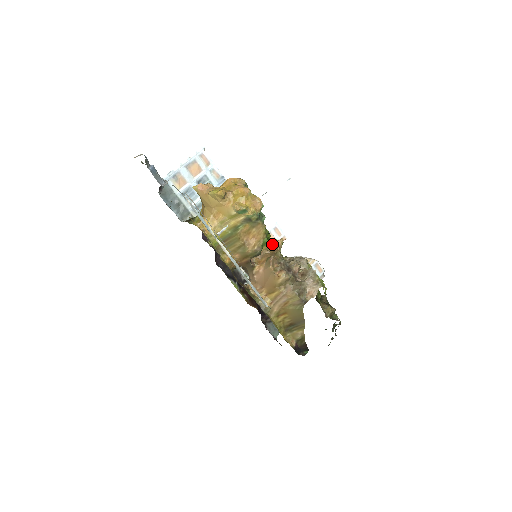
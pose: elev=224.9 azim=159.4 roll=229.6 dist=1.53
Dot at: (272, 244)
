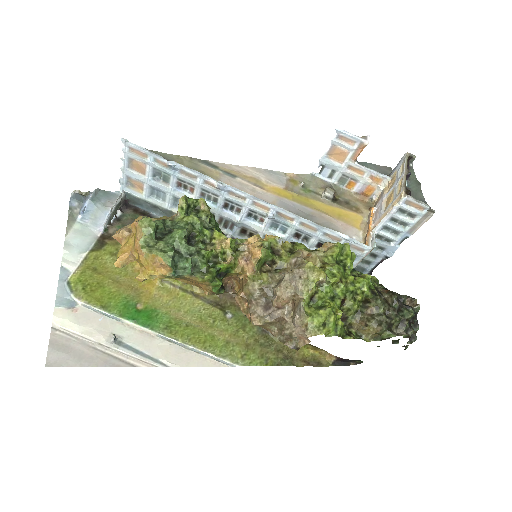
Dot at: (242, 268)
